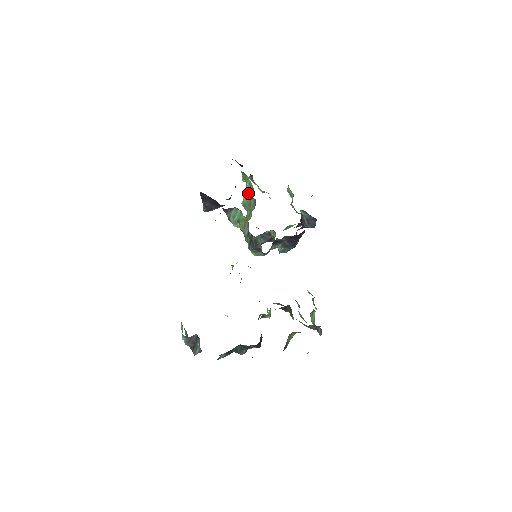
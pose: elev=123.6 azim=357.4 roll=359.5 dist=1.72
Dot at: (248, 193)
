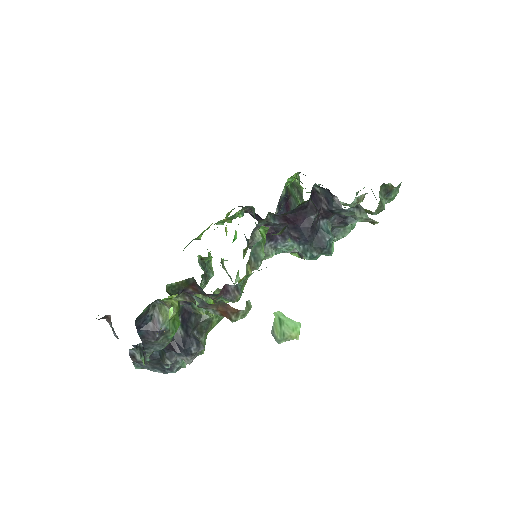
Dot at: occluded
